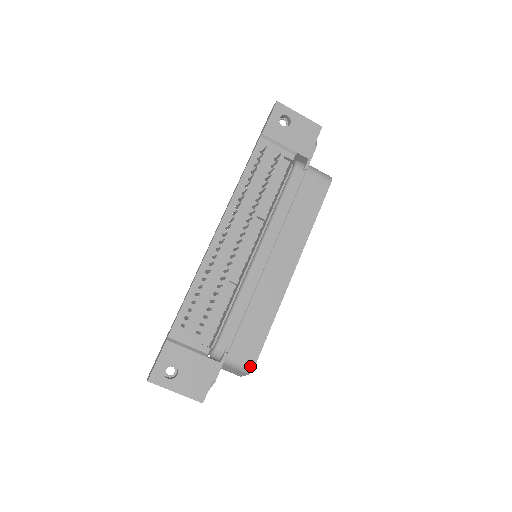
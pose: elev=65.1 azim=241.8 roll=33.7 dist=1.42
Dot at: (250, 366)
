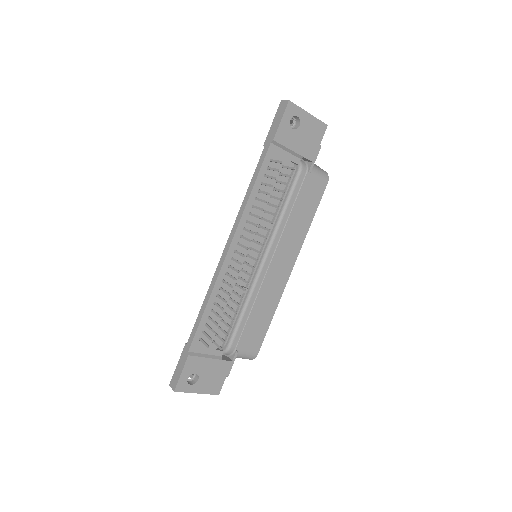
Dot at: (254, 356)
